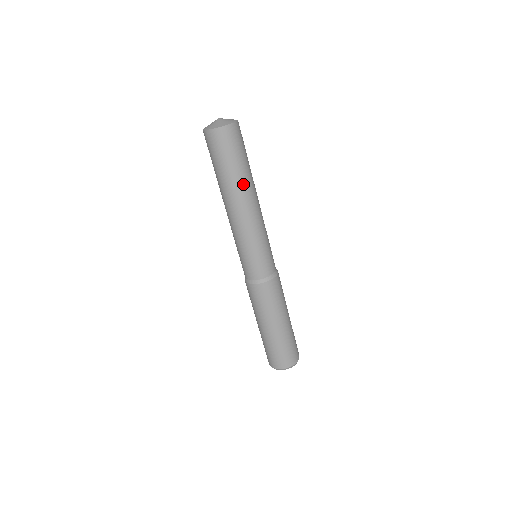
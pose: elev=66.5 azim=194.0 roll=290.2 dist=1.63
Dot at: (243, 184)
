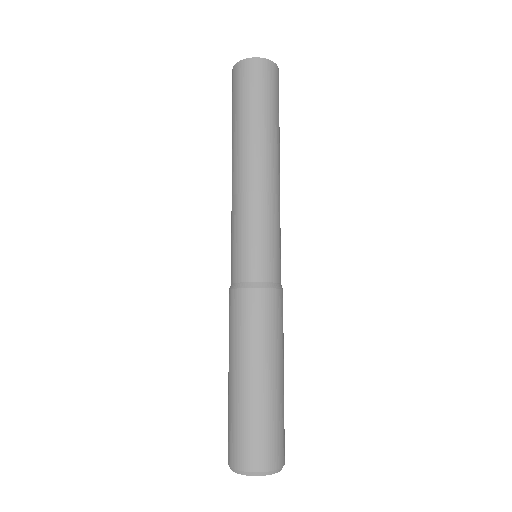
Dot at: (266, 135)
